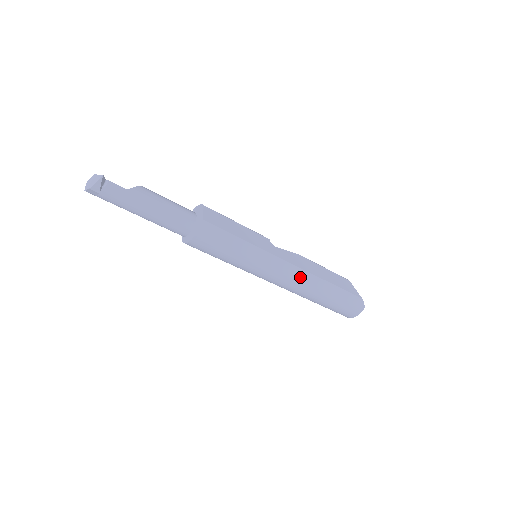
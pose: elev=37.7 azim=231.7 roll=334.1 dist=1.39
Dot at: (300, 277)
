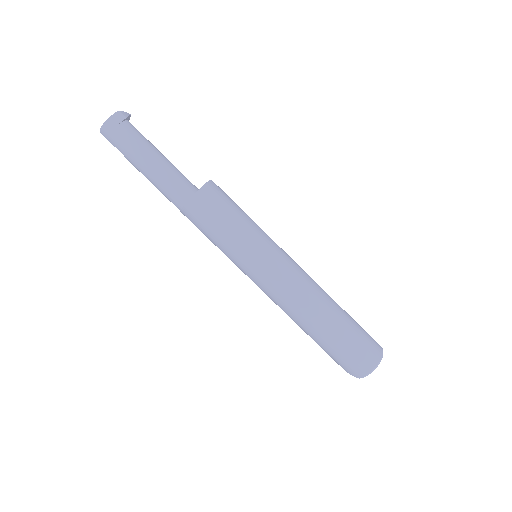
Dot at: (307, 274)
